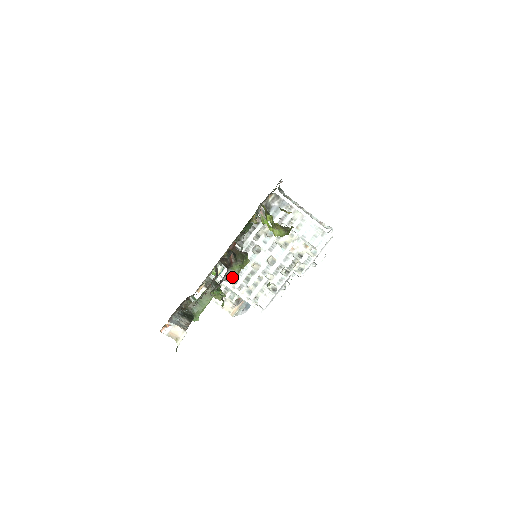
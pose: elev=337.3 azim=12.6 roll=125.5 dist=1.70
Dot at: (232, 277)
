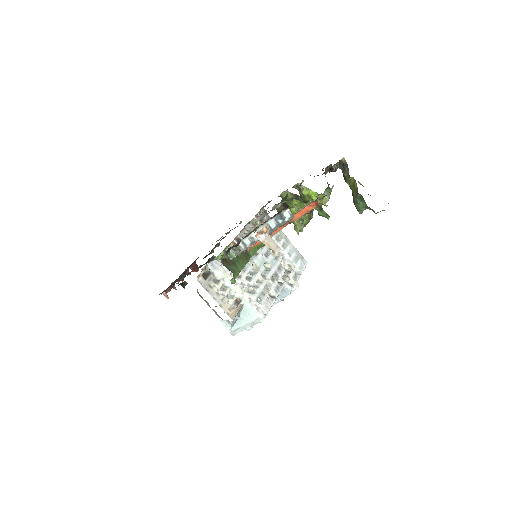
Dot at: occluded
